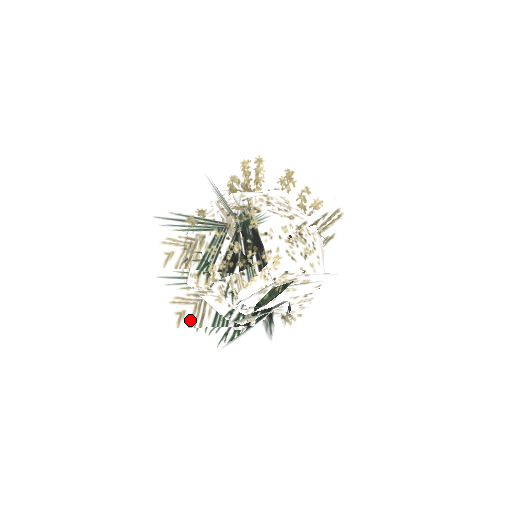
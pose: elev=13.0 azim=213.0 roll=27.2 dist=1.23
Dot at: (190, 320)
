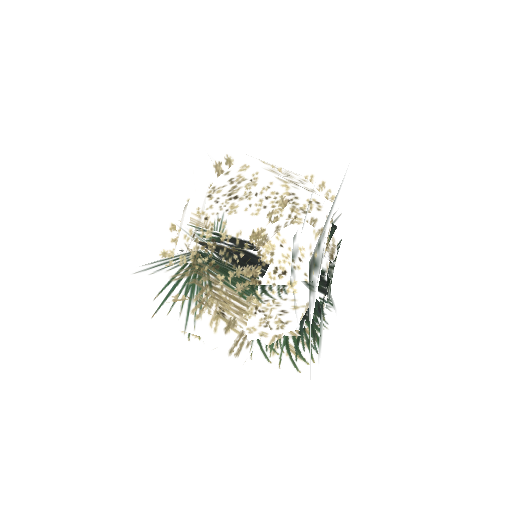
Dot at: occluded
